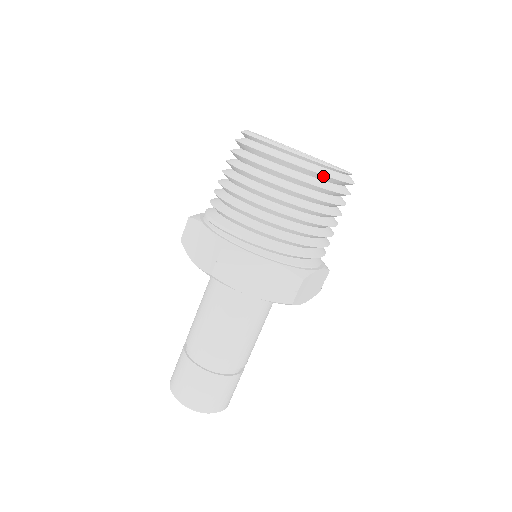
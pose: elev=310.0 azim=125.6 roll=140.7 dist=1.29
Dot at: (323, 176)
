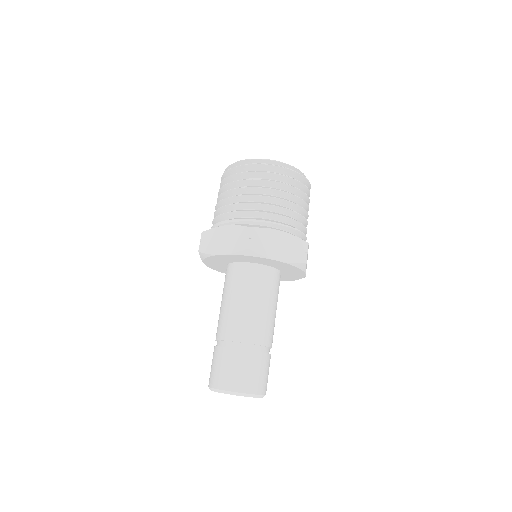
Dot at: (299, 175)
